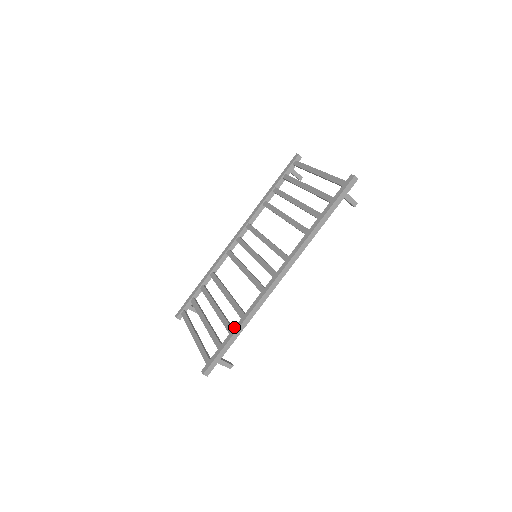
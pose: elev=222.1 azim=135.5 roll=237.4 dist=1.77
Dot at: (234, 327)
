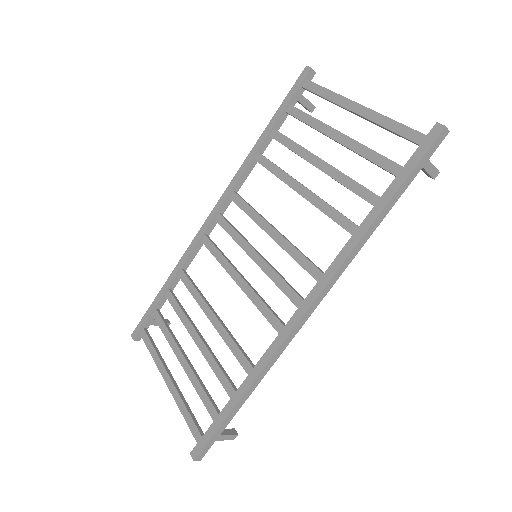
Dot at: (237, 389)
